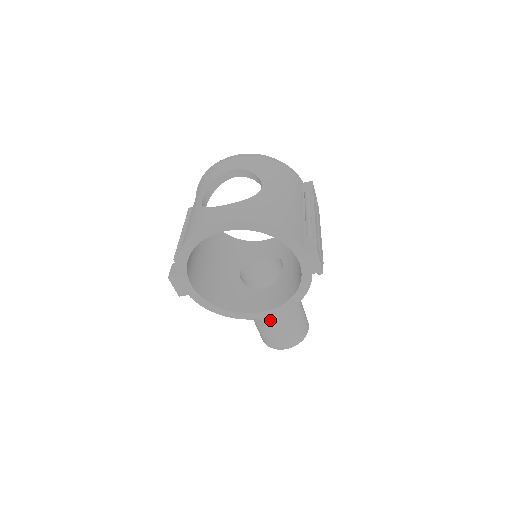
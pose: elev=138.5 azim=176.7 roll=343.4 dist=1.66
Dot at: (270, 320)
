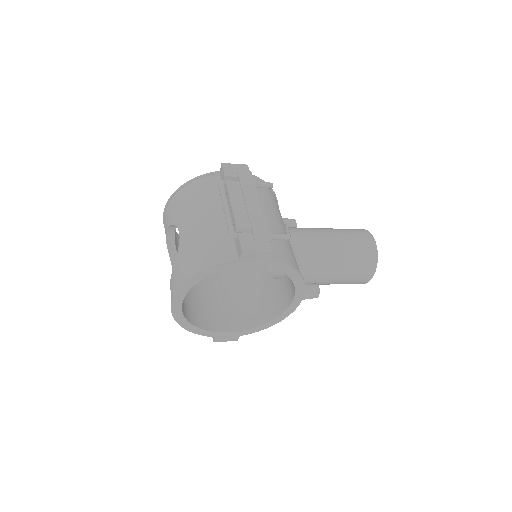
Dot at: (311, 293)
